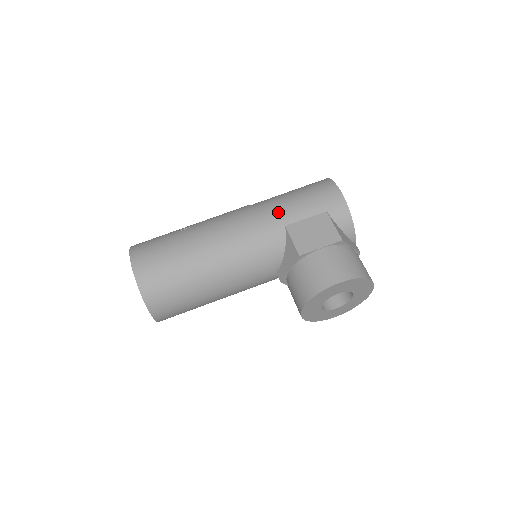
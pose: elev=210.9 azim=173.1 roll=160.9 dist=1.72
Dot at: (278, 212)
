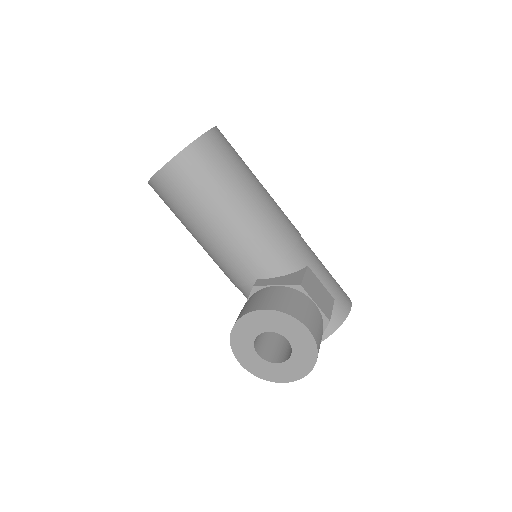
Dot at: (312, 255)
